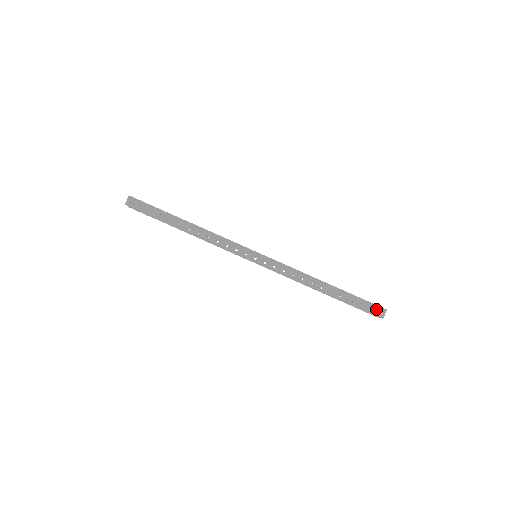
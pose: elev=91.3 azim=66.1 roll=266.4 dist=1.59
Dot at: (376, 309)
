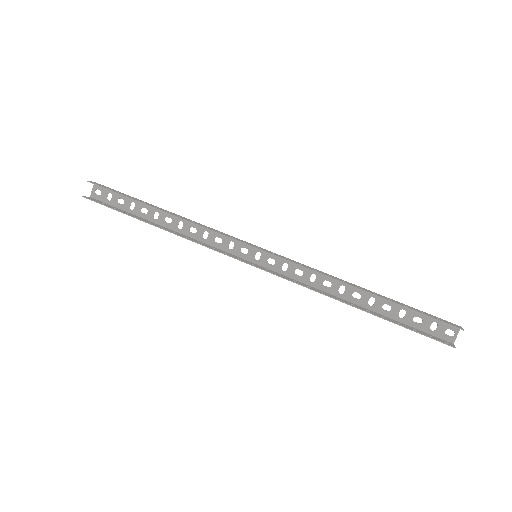
Dot at: (446, 321)
